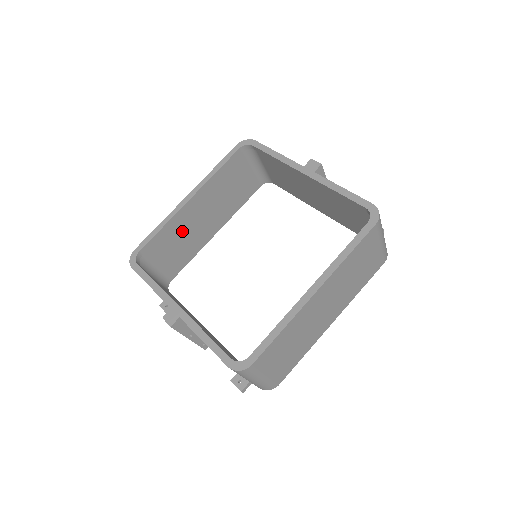
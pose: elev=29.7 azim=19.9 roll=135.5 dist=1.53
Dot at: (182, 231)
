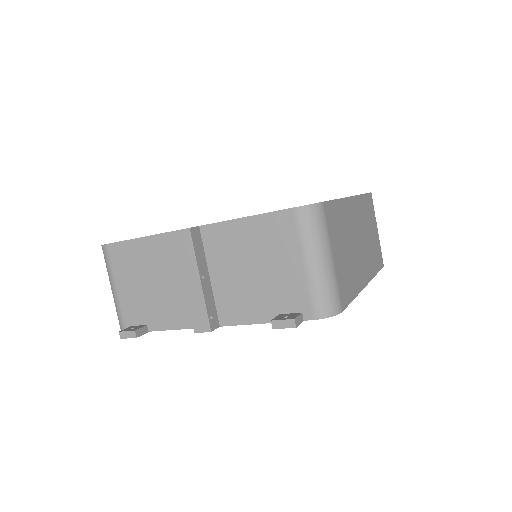
Dot at: occluded
